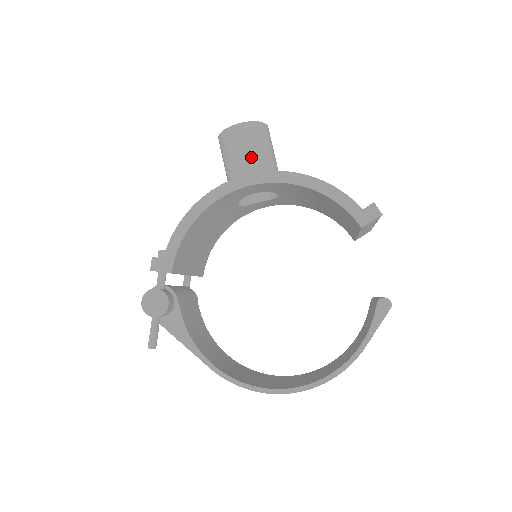
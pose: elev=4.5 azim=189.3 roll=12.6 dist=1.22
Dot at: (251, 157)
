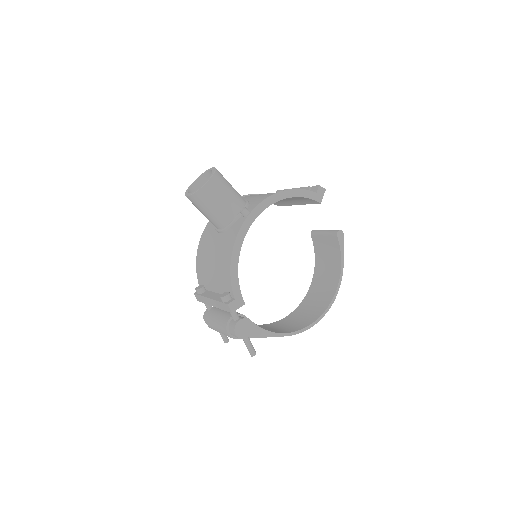
Dot at: (230, 198)
